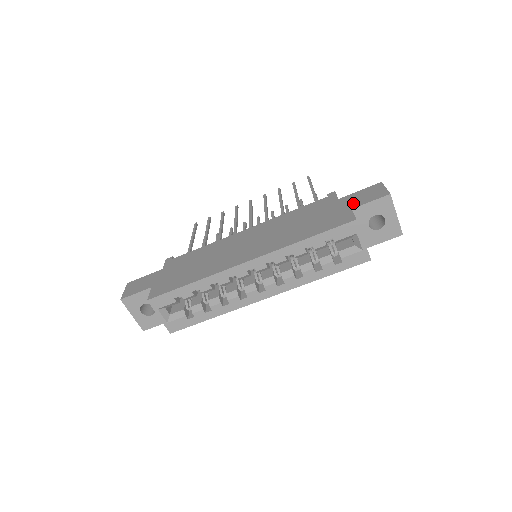
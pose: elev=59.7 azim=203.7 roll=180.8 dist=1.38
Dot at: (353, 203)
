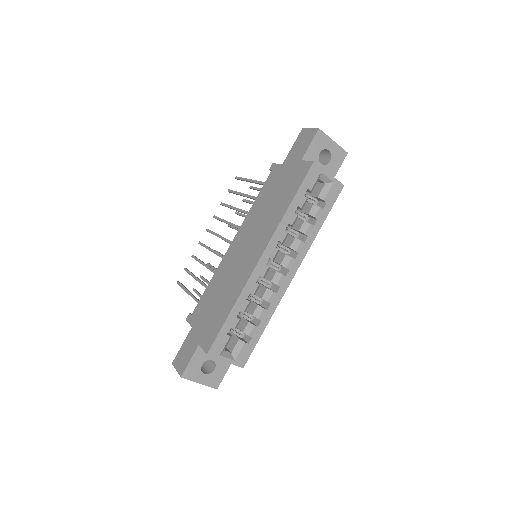
Dot at: (298, 156)
